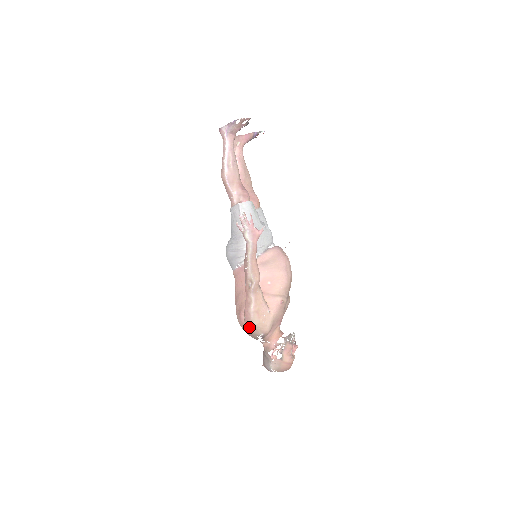
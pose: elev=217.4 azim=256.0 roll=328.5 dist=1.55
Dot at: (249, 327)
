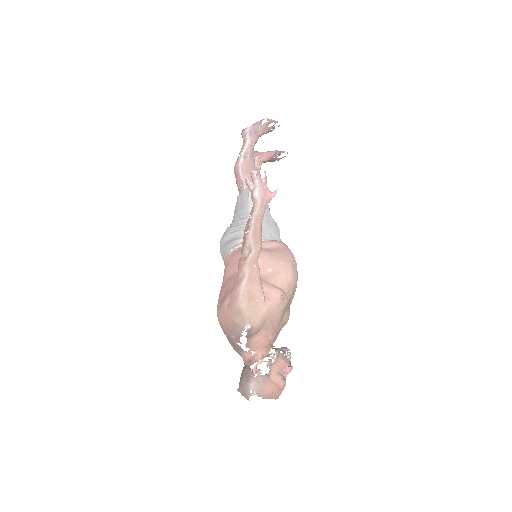
Dot at: (233, 314)
